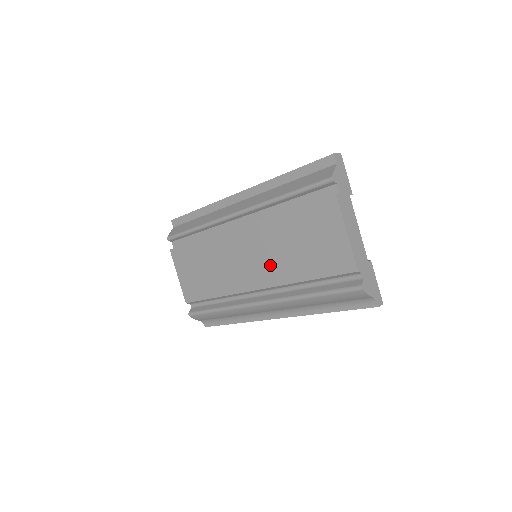
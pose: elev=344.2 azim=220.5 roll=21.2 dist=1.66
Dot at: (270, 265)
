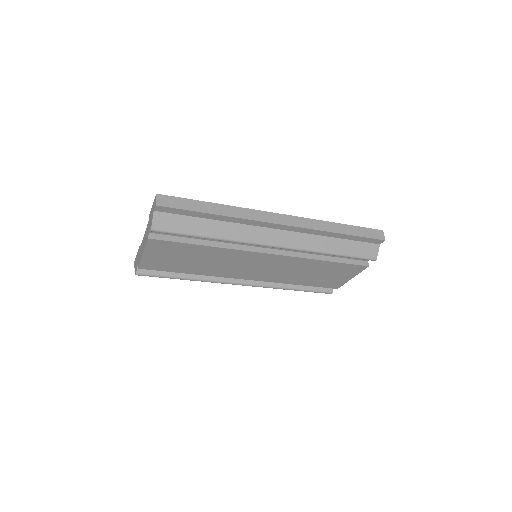
Dot at: (276, 275)
